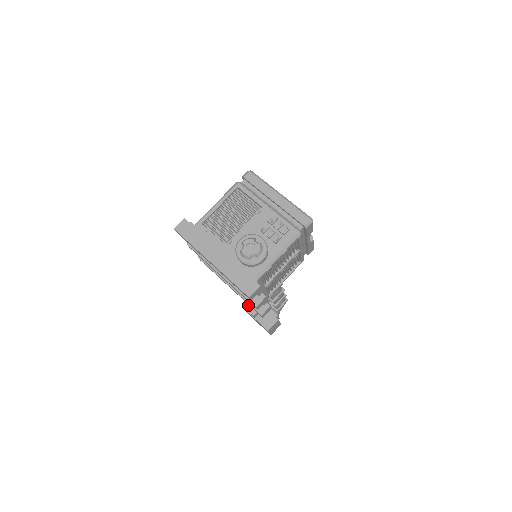
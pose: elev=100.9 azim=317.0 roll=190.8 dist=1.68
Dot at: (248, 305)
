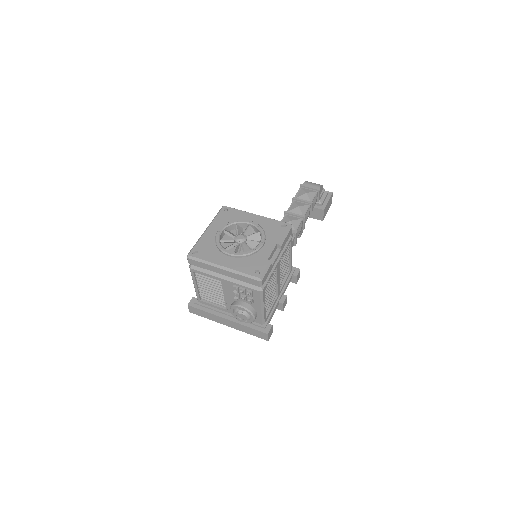
Dot at: occluded
